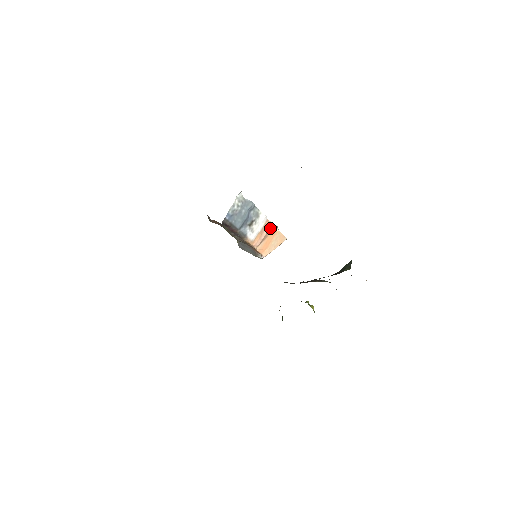
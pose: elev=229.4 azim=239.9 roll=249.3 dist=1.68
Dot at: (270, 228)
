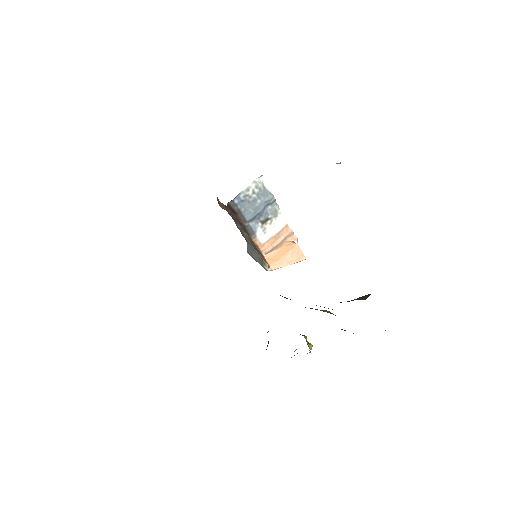
Dot at: (288, 237)
